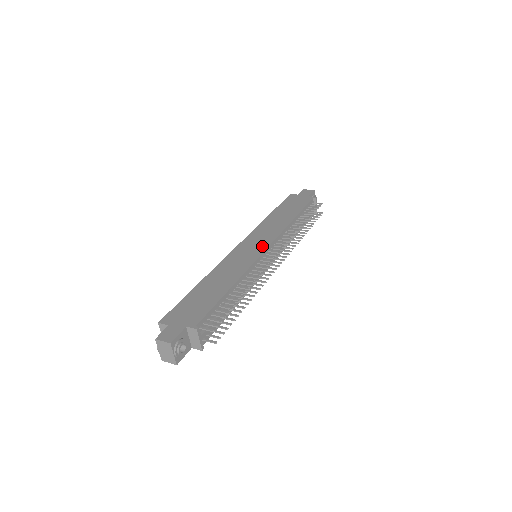
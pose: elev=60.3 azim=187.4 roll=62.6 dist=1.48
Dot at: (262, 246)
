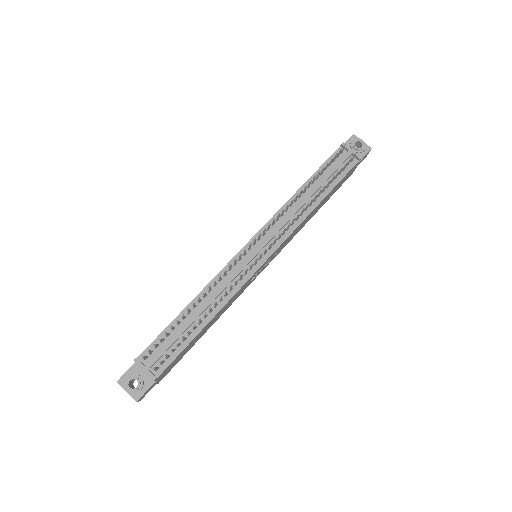
Dot at: occluded
